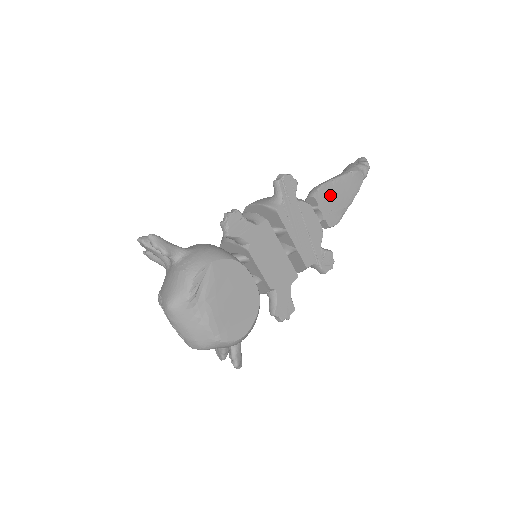
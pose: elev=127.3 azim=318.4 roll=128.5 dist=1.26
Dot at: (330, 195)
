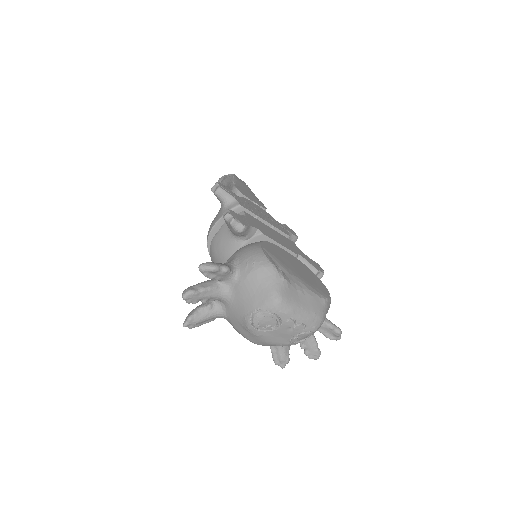
Dot at: (244, 191)
